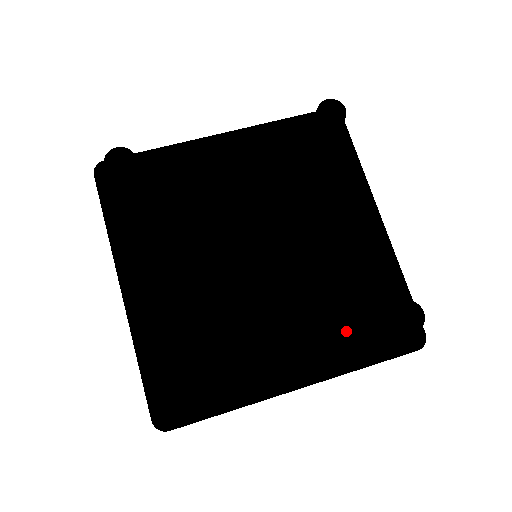
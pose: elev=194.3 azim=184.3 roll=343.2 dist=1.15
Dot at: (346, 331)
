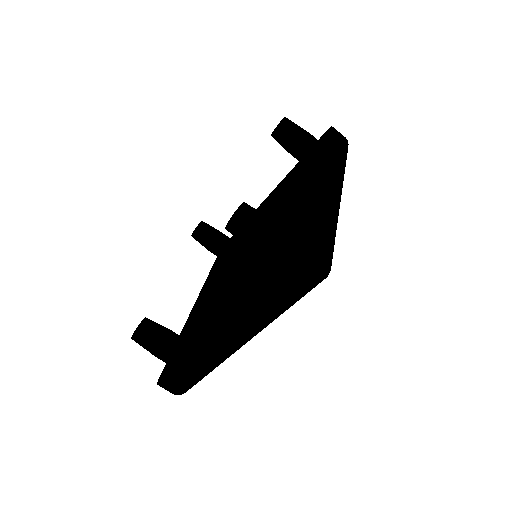
Dot at: occluded
